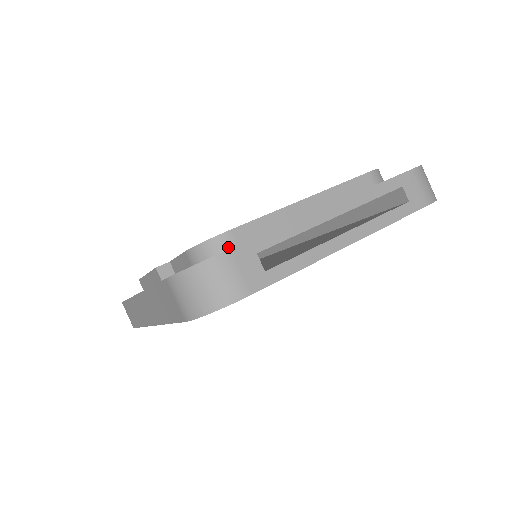
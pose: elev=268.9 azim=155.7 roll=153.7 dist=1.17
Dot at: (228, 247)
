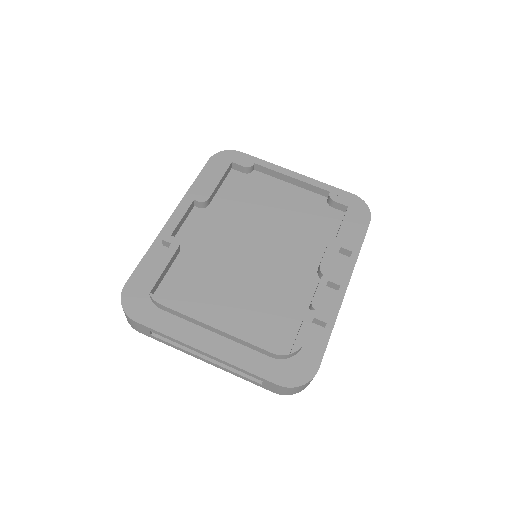
Dot at: (156, 305)
